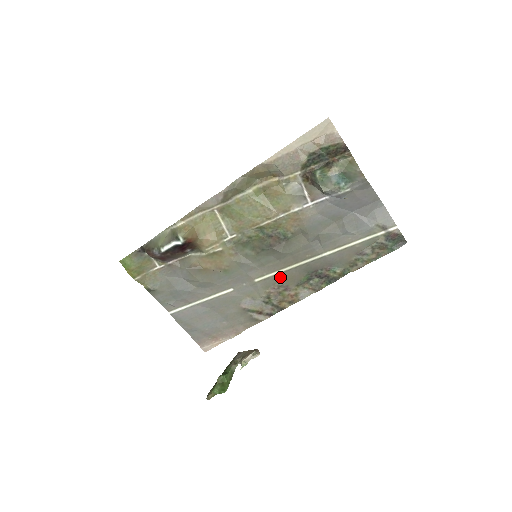
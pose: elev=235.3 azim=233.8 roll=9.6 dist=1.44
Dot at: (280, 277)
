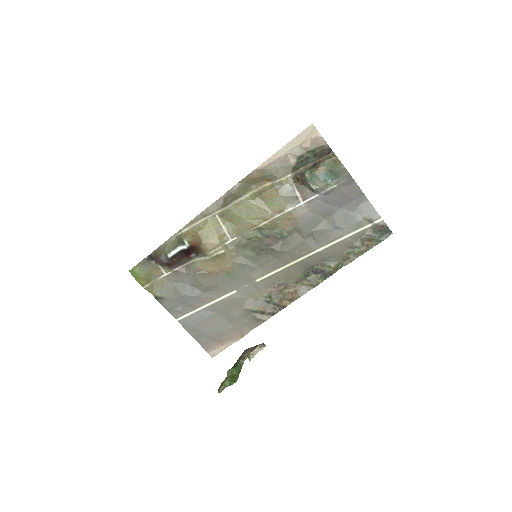
Dot at: (279, 275)
